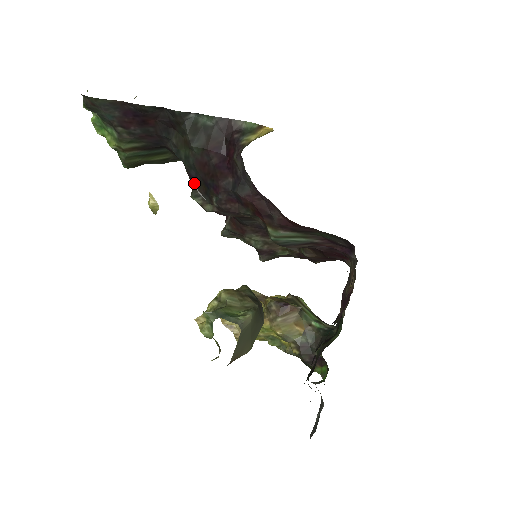
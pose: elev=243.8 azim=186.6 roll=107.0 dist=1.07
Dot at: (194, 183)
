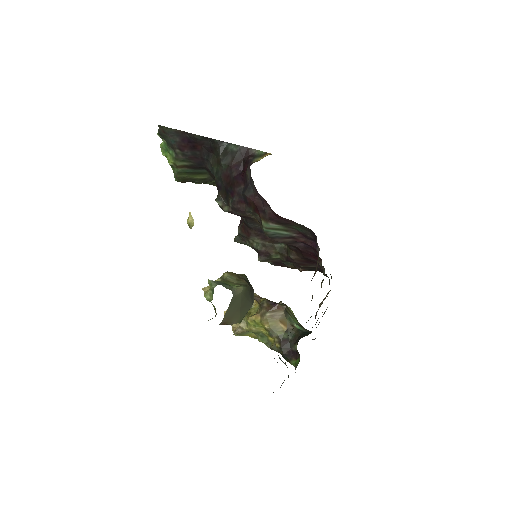
Dot at: (219, 190)
